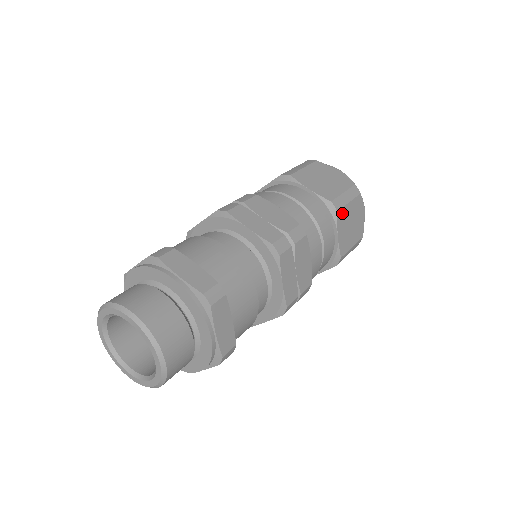
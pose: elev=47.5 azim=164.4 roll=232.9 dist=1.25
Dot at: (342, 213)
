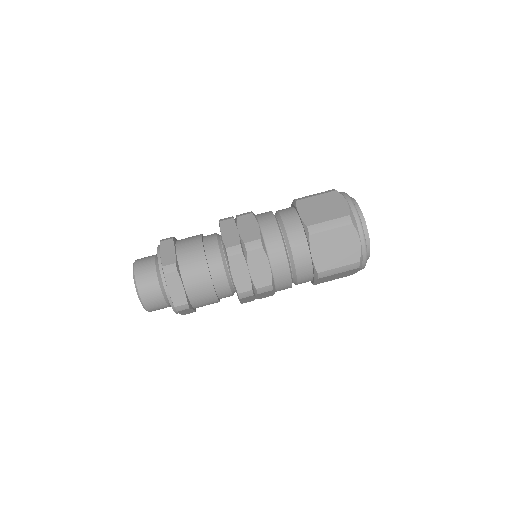
Dot at: (318, 237)
